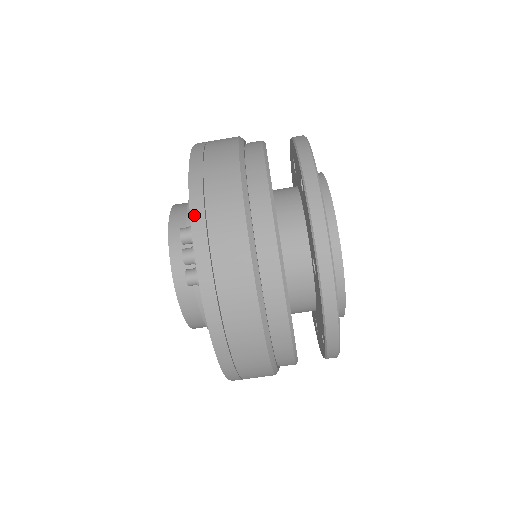
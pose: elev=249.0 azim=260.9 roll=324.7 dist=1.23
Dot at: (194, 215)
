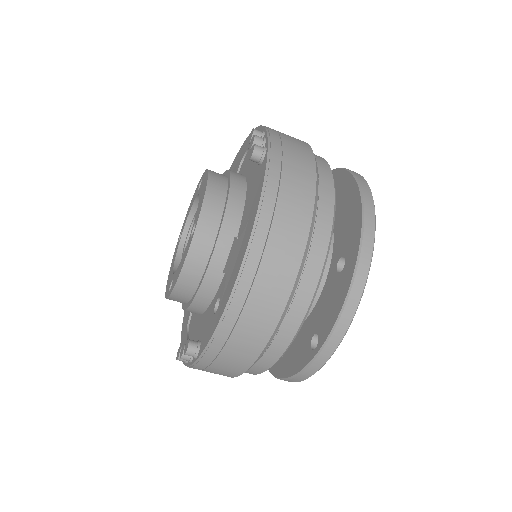
Dot at: (204, 358)
